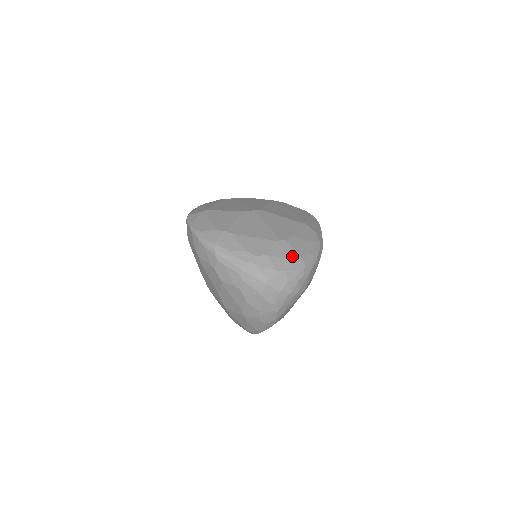
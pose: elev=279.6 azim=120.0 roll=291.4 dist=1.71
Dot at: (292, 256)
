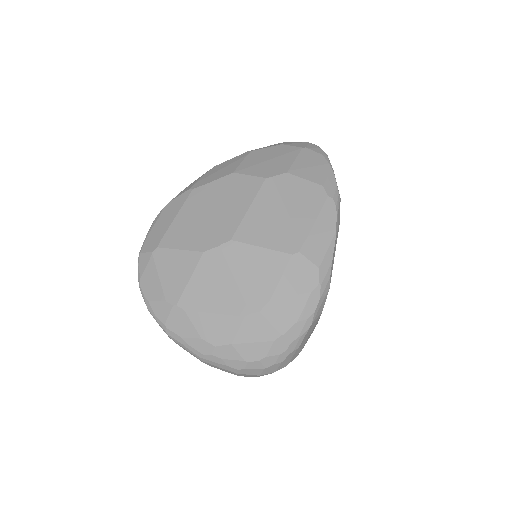
Dot at: (268, 337)
